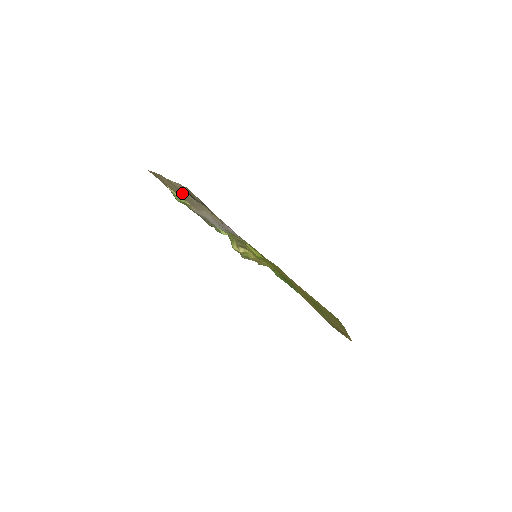
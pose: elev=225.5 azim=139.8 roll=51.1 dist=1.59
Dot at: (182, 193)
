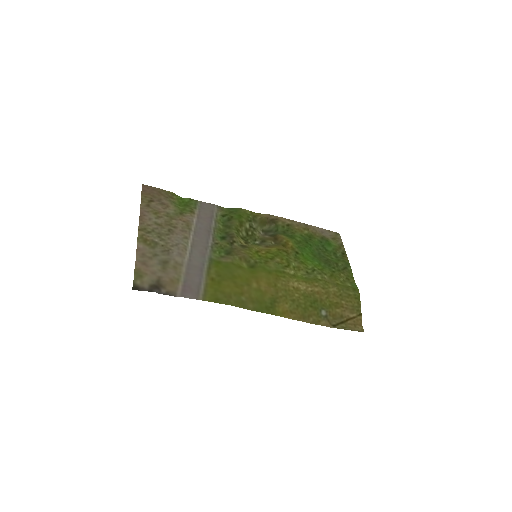
Dot at: (160, 235)
